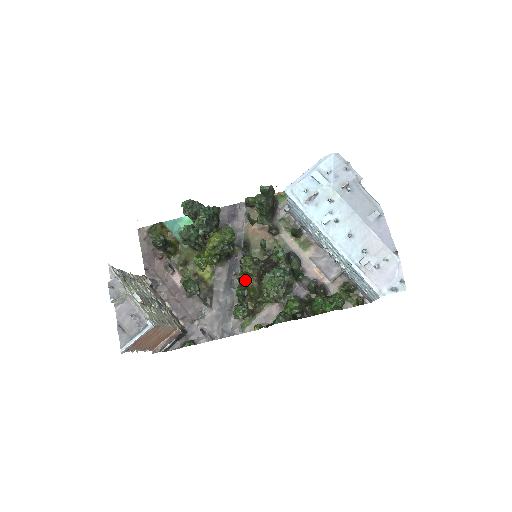
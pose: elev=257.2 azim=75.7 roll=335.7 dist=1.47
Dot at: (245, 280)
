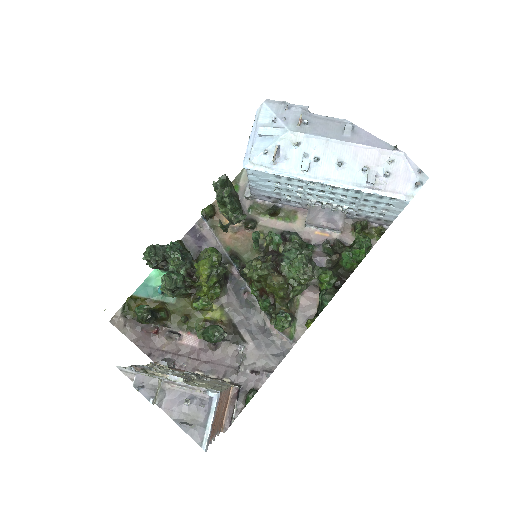
Dot at: (262, 288)
